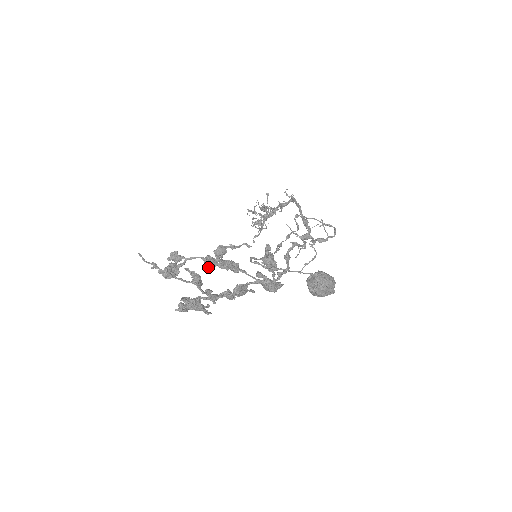
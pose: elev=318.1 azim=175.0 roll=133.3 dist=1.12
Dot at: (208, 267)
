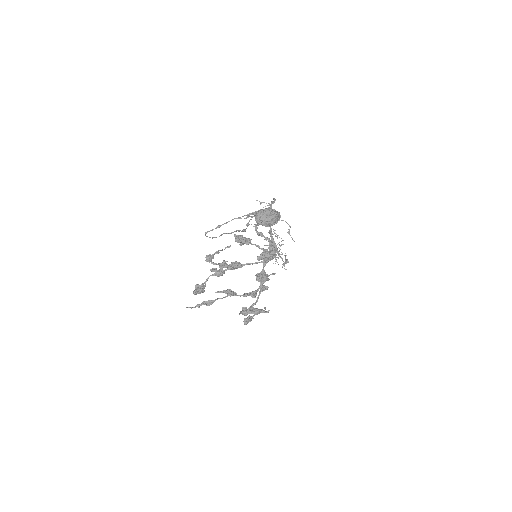
Dot at: (219, 276)
